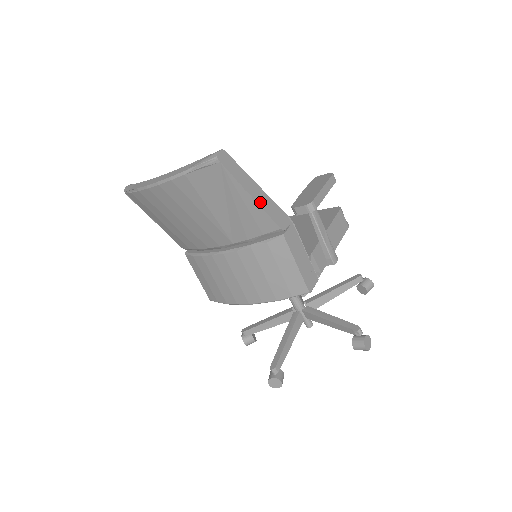
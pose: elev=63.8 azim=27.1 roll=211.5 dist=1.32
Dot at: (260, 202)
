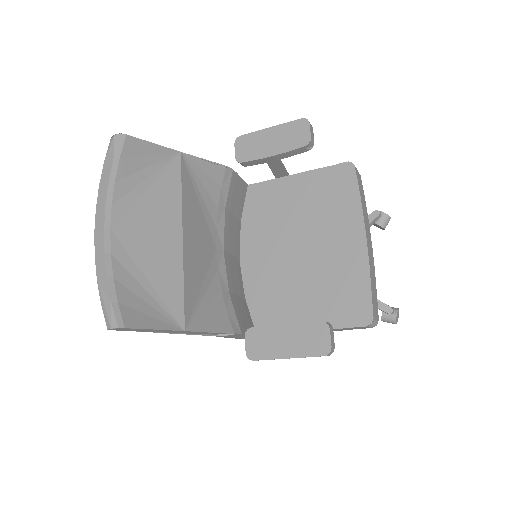
Dot at: (183, 332)
